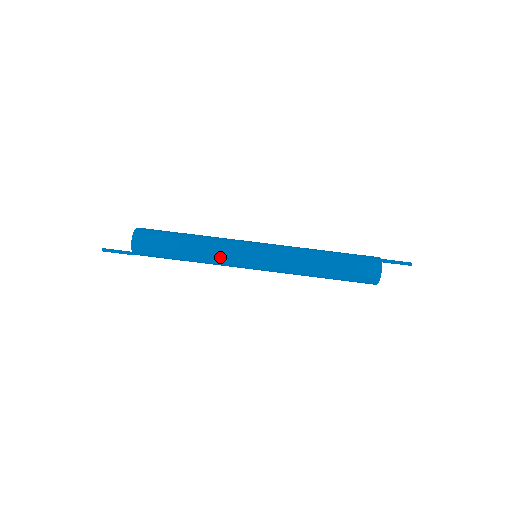
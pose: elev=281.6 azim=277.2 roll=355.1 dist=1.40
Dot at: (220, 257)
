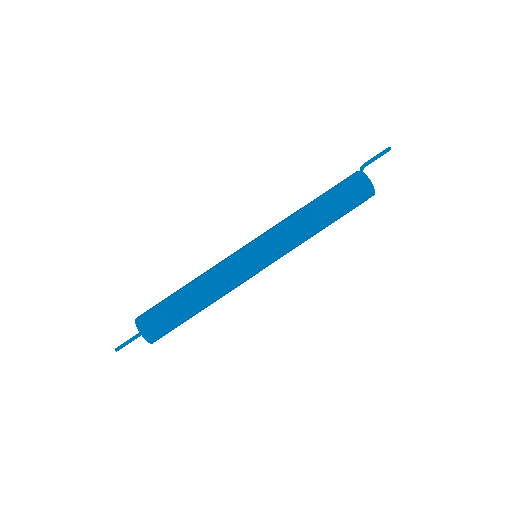
Dot at: occluded
